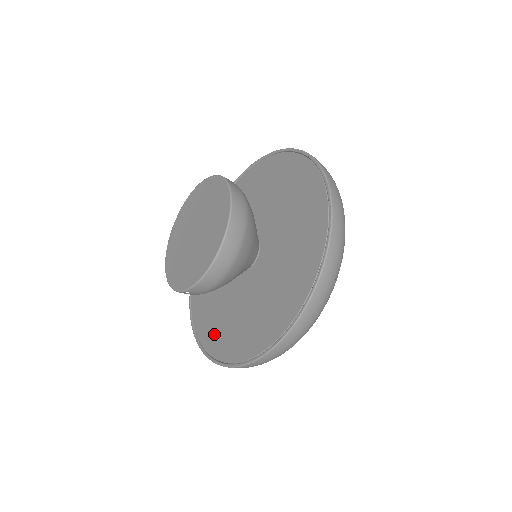
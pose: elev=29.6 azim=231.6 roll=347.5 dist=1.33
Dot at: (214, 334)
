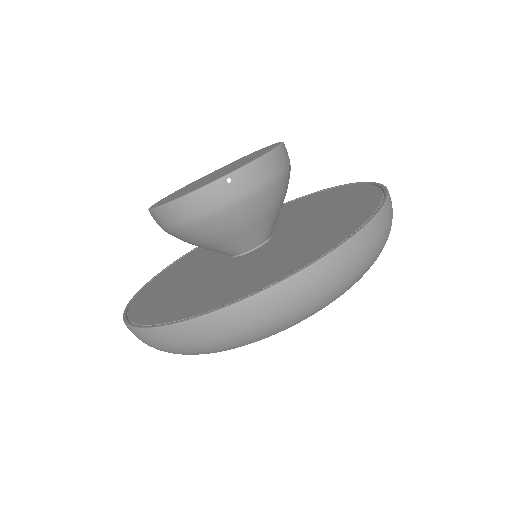
Dot at: (222, 294)
